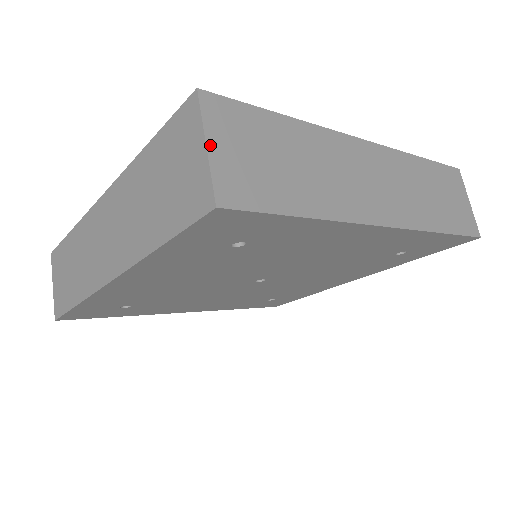
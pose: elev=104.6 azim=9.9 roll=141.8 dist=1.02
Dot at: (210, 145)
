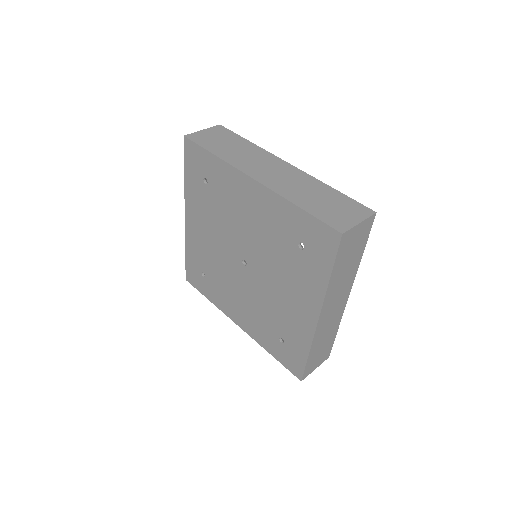
Dot at: (360, 224)
